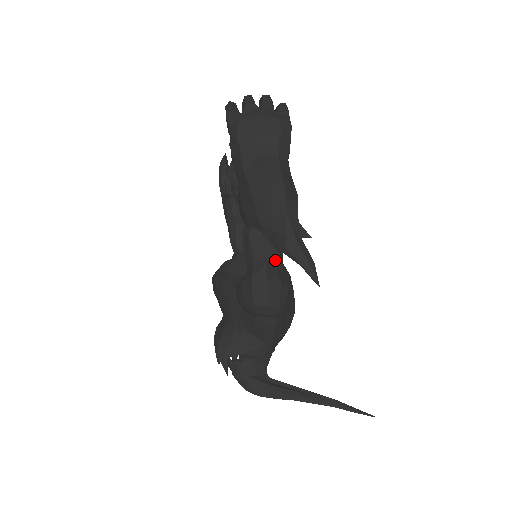
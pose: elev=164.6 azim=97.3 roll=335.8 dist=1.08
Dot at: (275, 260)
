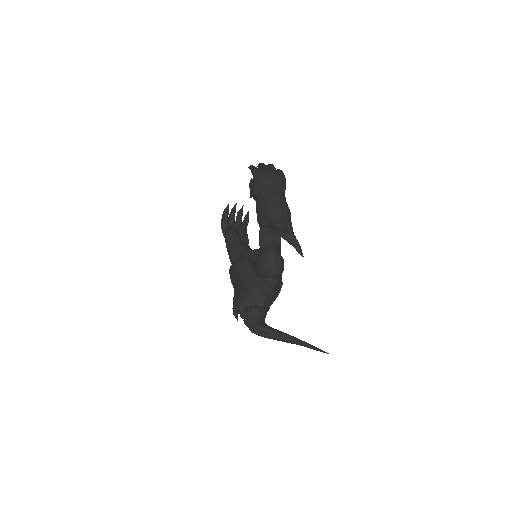
Dot at: (278, 245)
